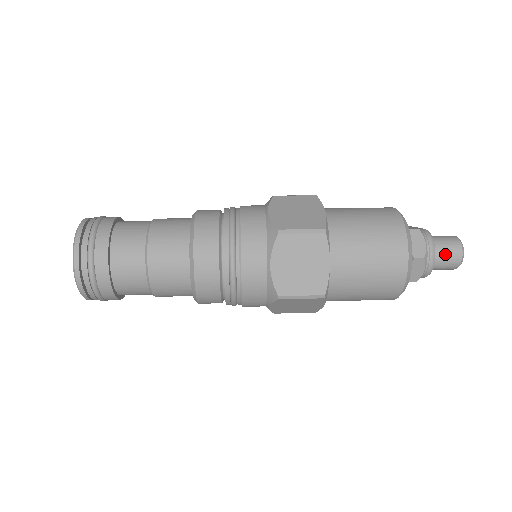
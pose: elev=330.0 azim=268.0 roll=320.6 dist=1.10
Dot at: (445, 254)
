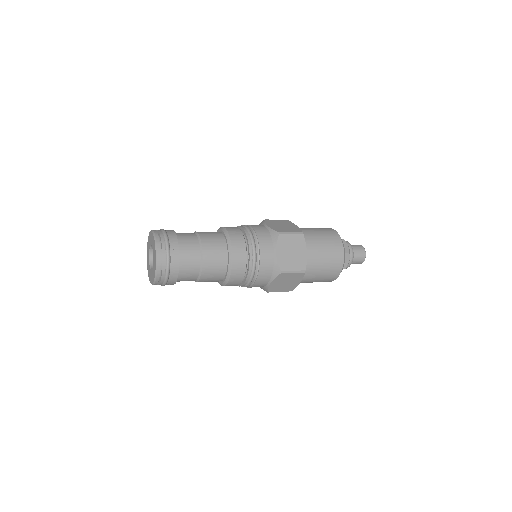
Dot at: (357, 253)
